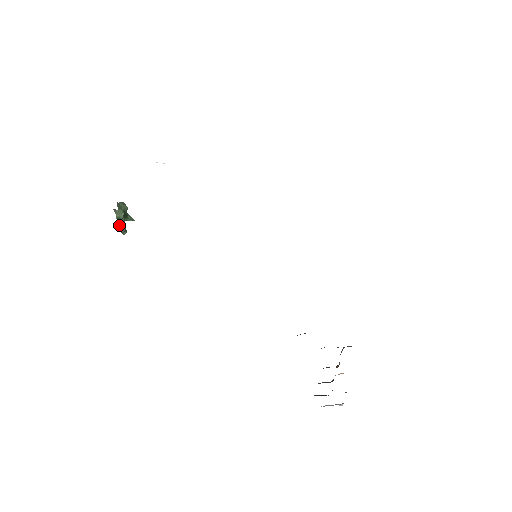
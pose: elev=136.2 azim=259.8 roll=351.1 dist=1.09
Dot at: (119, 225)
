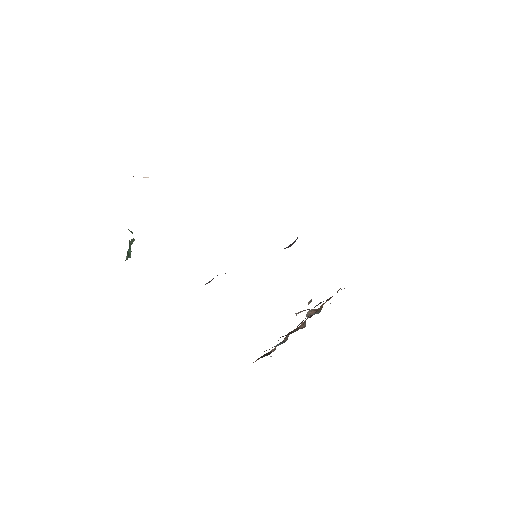
Dot at: (127, 253)
